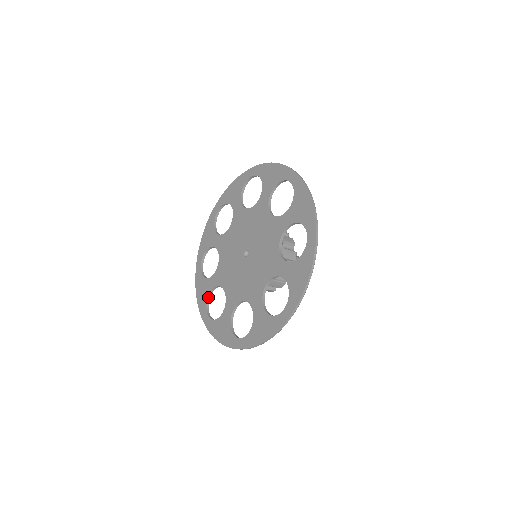
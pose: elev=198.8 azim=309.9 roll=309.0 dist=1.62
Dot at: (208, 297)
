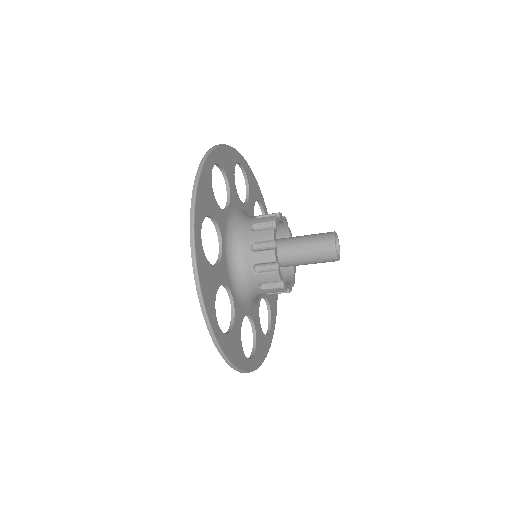
Dot at: (253, 345)
